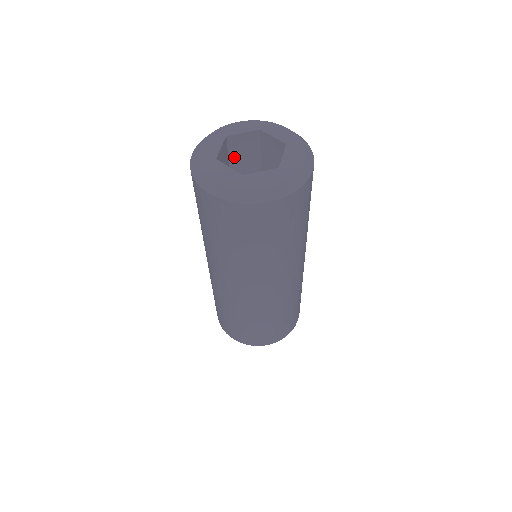
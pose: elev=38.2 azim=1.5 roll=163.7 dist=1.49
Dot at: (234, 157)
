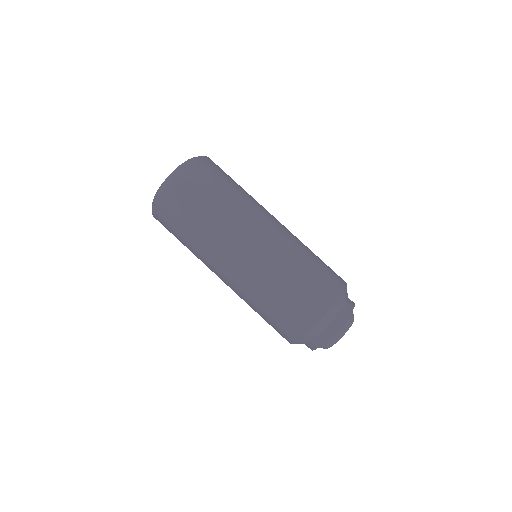
Dot at: occluded
